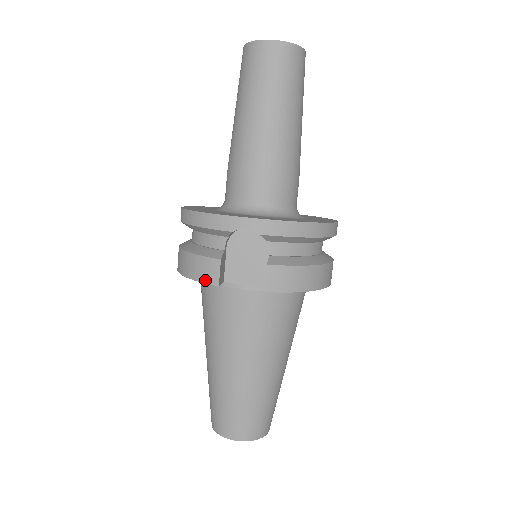
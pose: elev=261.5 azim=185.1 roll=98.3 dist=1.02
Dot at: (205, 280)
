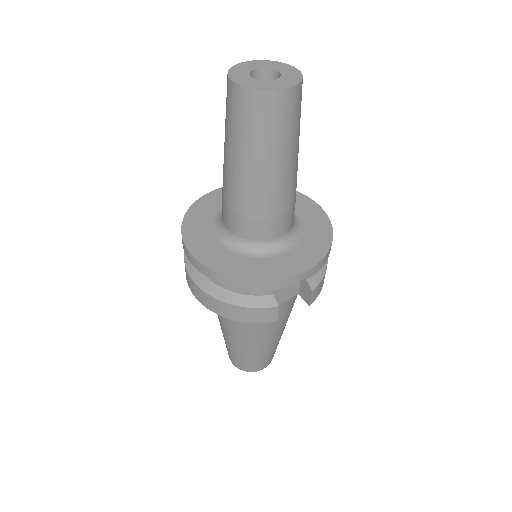
Dot at: (263, 321)
